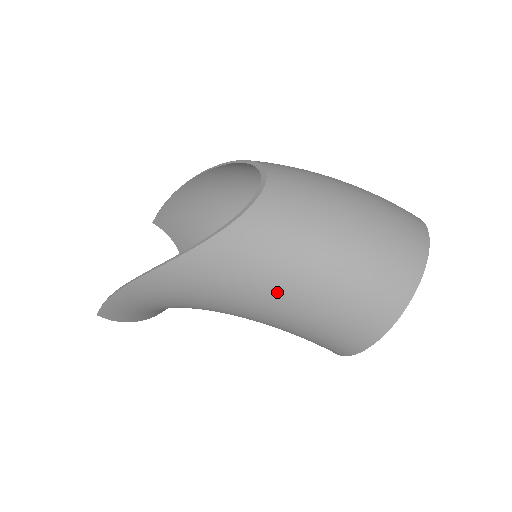
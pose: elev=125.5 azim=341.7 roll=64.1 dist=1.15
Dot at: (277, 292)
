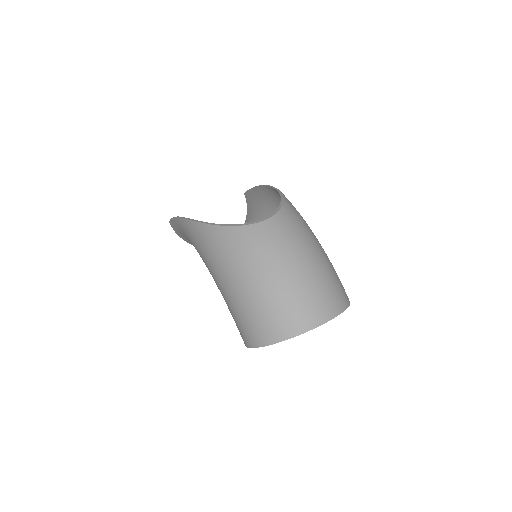
Dot at: (226, 279)
